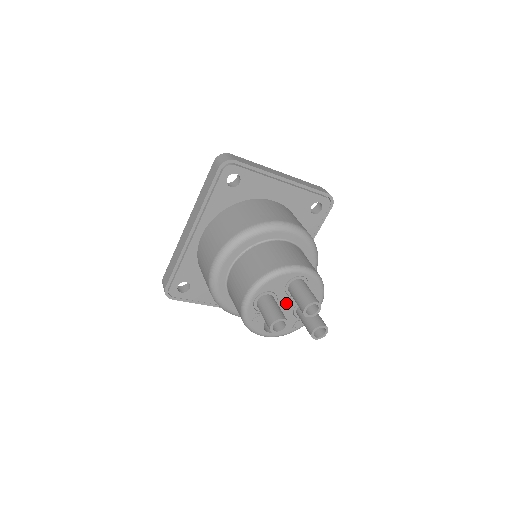
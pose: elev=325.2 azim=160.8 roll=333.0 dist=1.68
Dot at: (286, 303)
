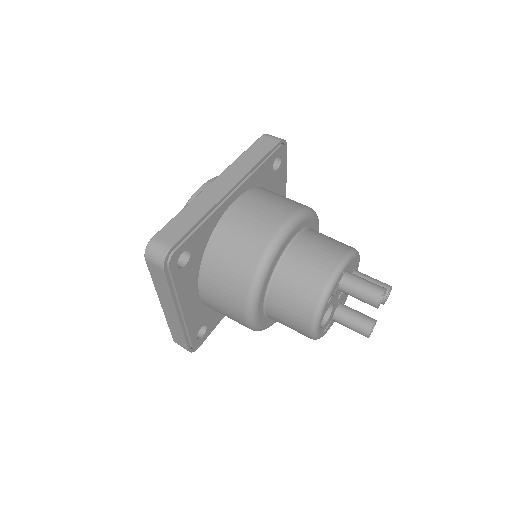
Dot at: (342, 293)
